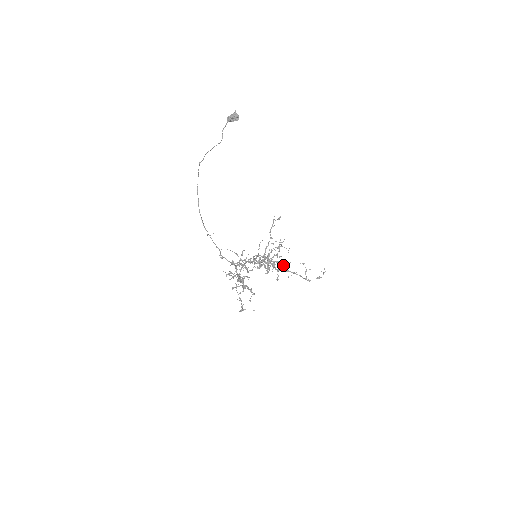
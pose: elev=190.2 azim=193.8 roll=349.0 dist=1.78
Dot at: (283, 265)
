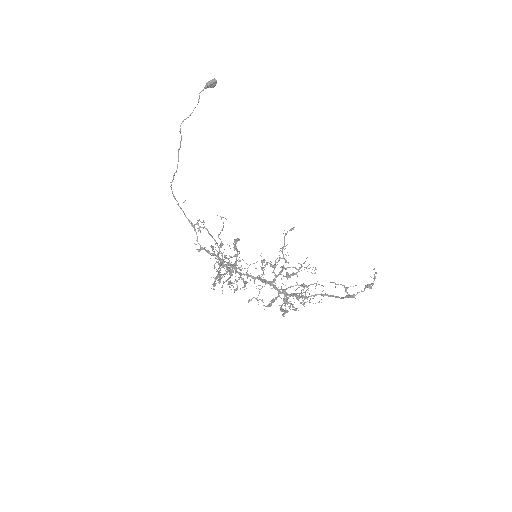
Dot at: (310, 298)
